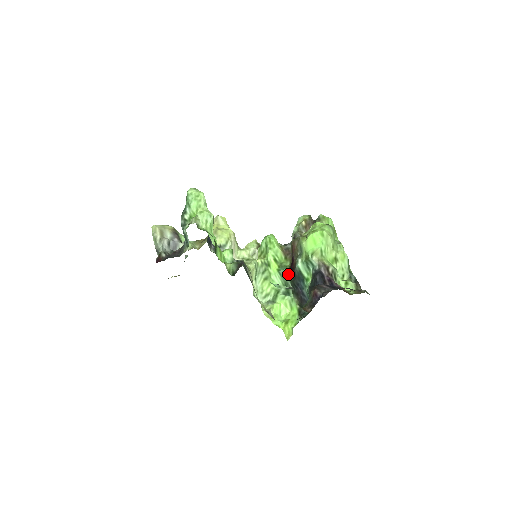
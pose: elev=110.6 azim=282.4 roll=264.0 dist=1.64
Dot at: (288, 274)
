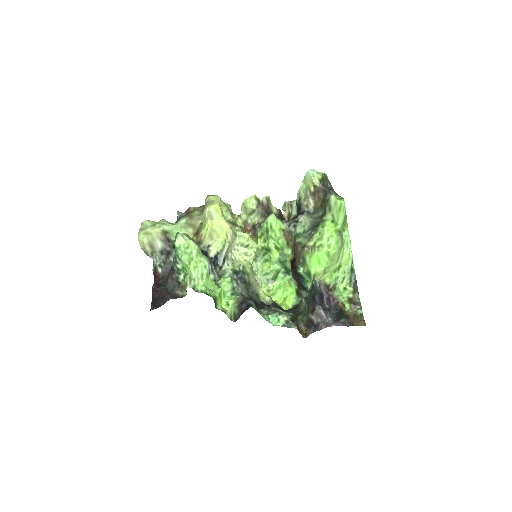
Dot at: (289, 265)
